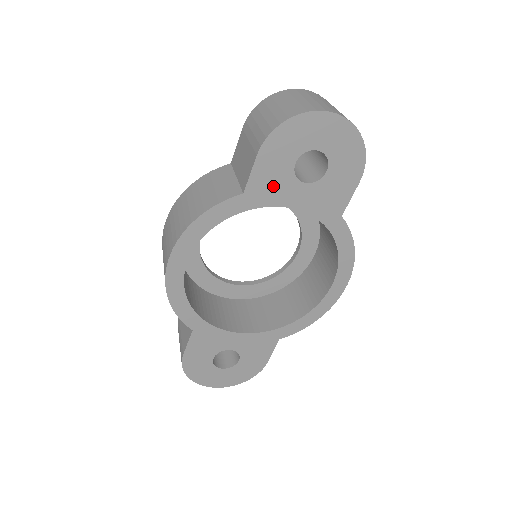
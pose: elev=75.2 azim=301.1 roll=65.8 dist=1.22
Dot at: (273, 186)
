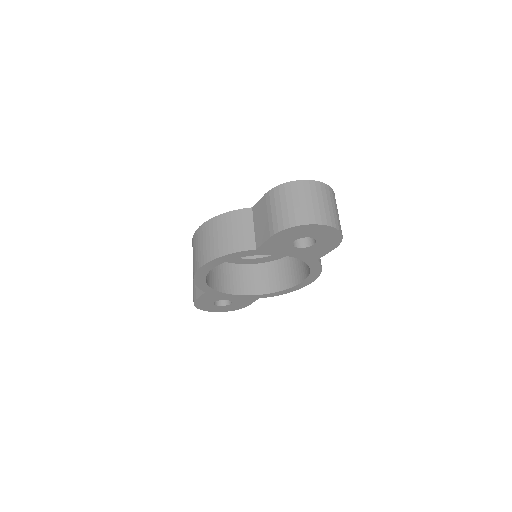
Dot at: (277, 248)
